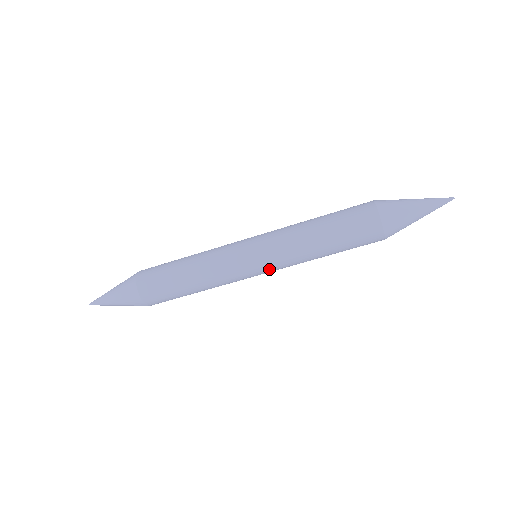
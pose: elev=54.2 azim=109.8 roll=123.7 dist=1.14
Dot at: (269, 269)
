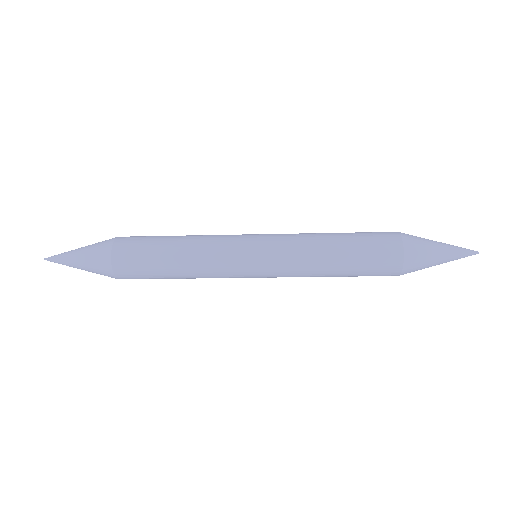
Dot at: occluded
